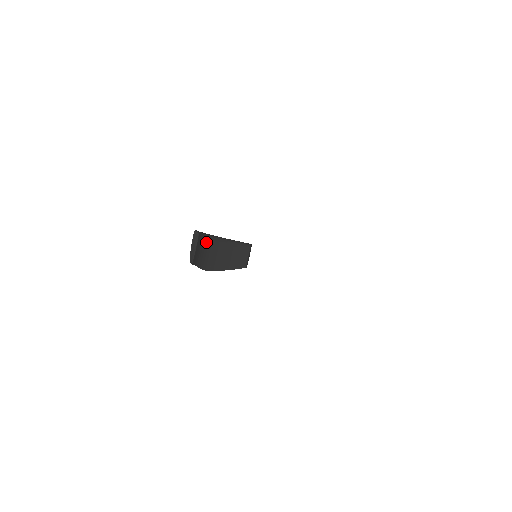
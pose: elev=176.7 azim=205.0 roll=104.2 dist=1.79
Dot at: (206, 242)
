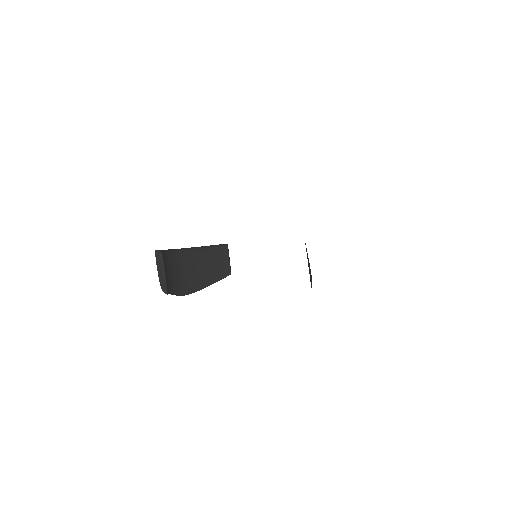
Dot at: (173, 260)
